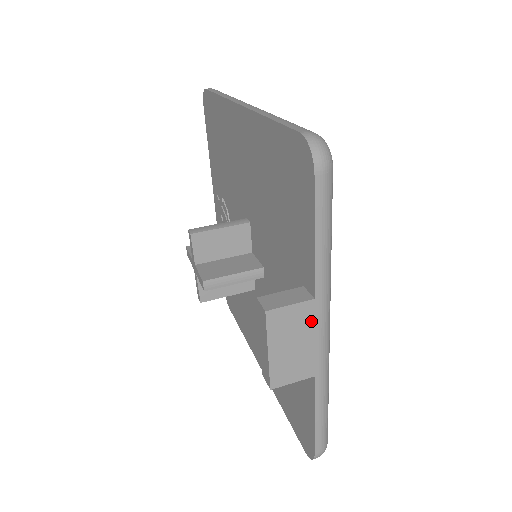
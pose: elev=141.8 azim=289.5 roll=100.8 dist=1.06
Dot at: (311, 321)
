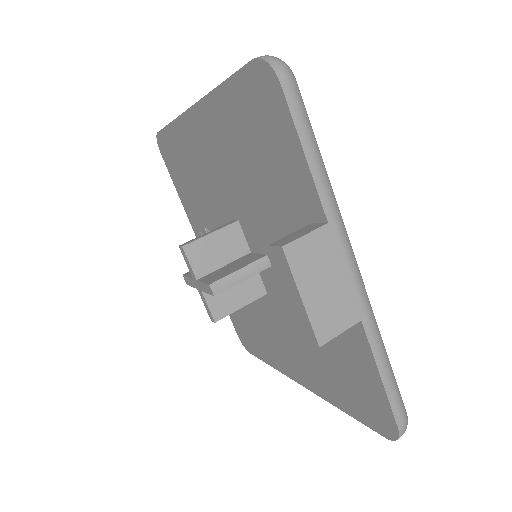
Dot at: (334, 251)
